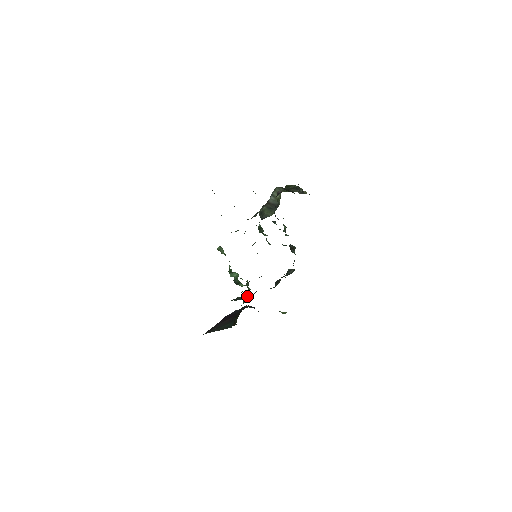
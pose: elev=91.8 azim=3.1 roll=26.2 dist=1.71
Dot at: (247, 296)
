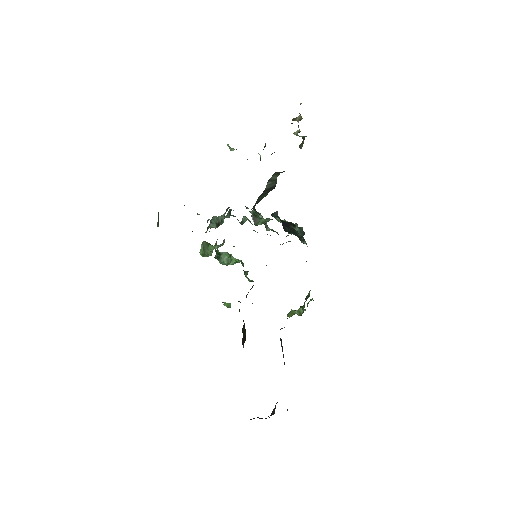
Dot at: occluded
